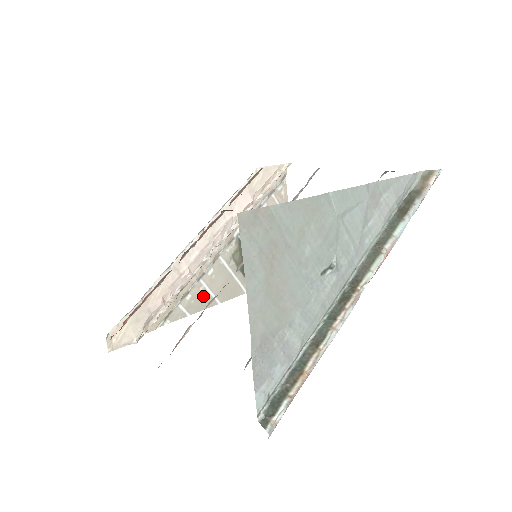
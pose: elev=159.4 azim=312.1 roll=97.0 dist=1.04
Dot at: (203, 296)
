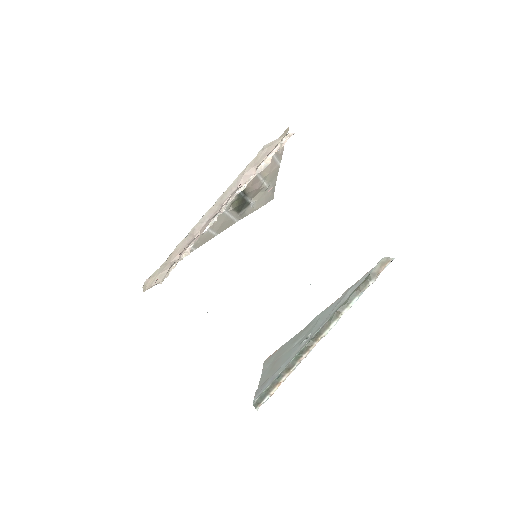
Dot at: (206, 236)
